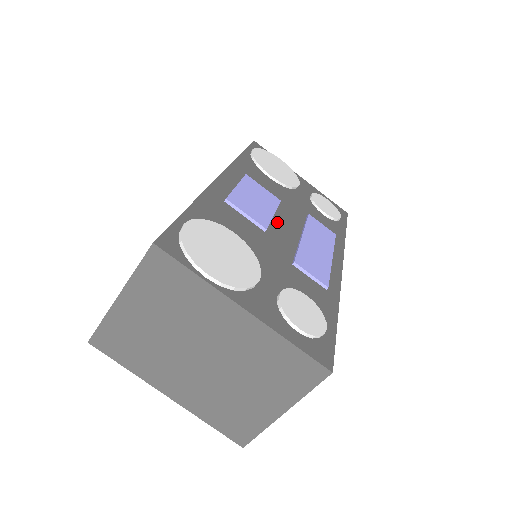
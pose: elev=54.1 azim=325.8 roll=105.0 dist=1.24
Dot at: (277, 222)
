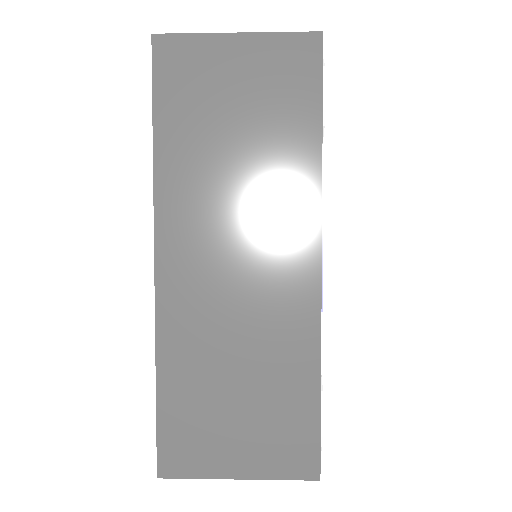
Dot at: occluded
